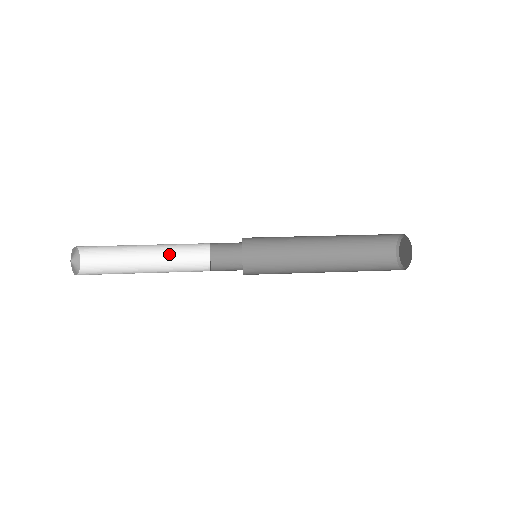
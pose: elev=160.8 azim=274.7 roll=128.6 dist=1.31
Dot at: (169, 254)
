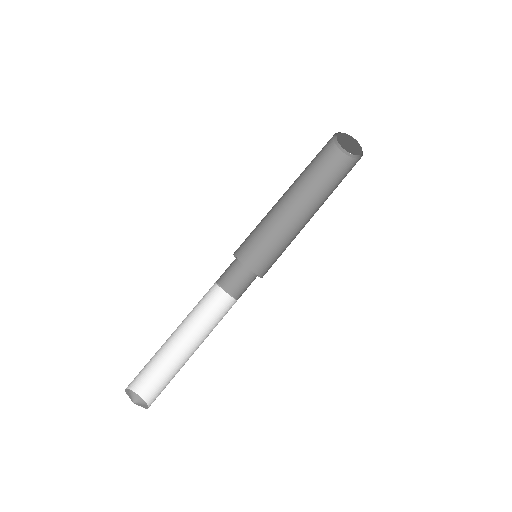
Dot at: occluded
